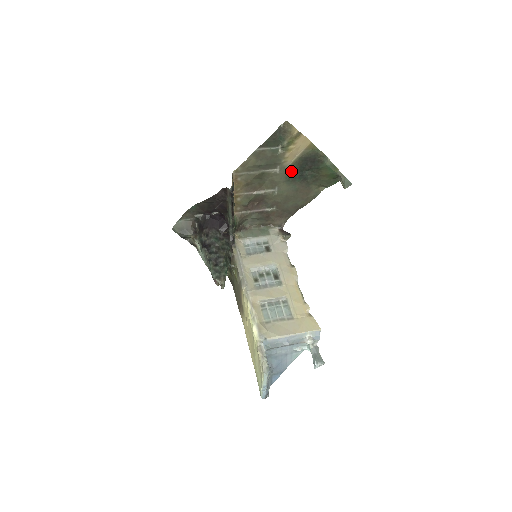
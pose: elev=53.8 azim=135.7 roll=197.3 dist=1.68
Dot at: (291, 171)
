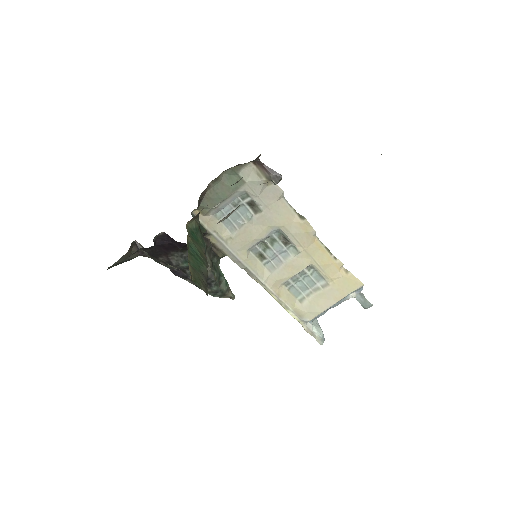
Dot at: occluded
